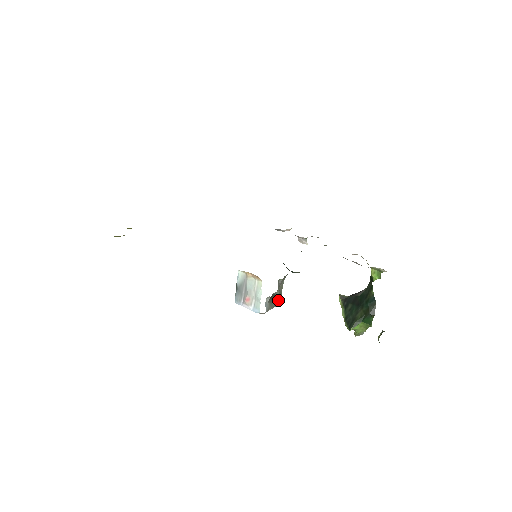
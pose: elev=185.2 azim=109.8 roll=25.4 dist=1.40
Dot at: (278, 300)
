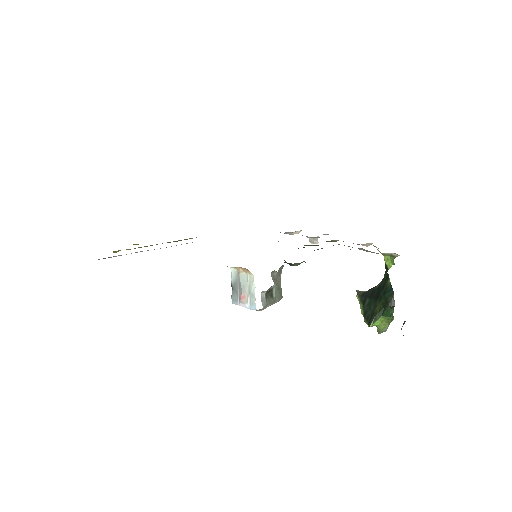
Dot at: (277, 295)
